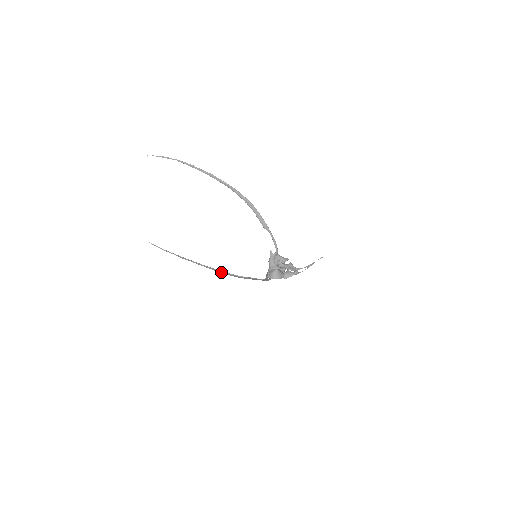
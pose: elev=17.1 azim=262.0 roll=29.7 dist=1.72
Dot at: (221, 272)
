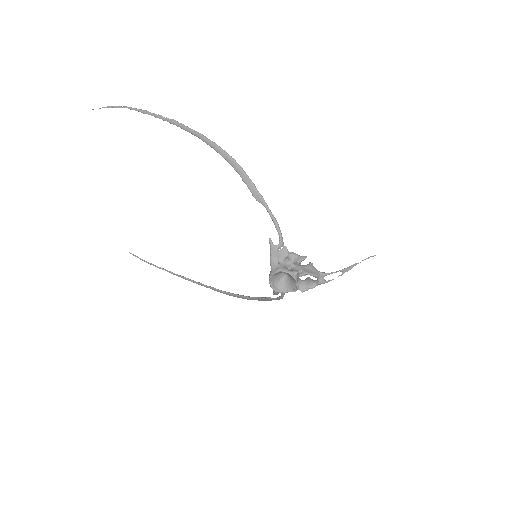
Dot at: (222, 292)
